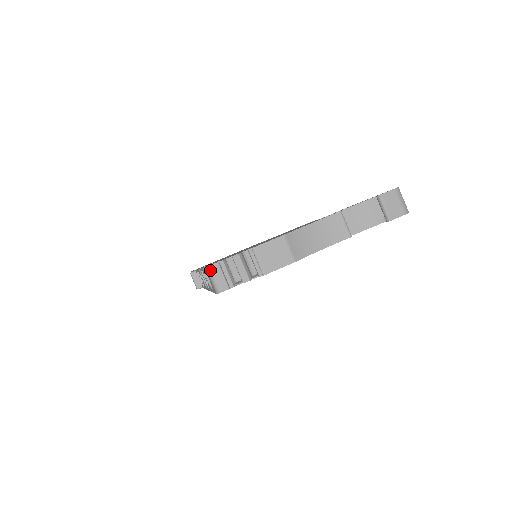
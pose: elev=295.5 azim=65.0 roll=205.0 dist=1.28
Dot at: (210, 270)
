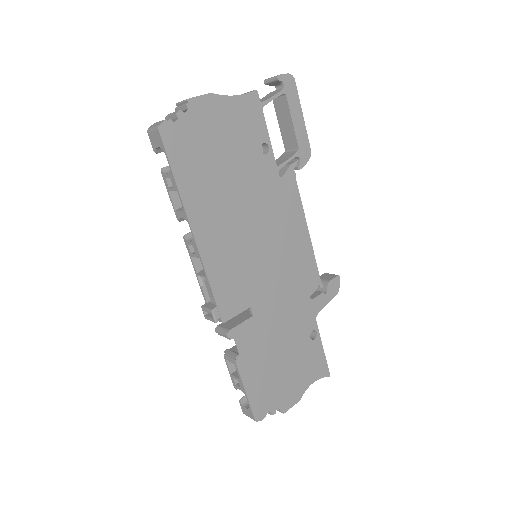
Dot at: (150, 128)
